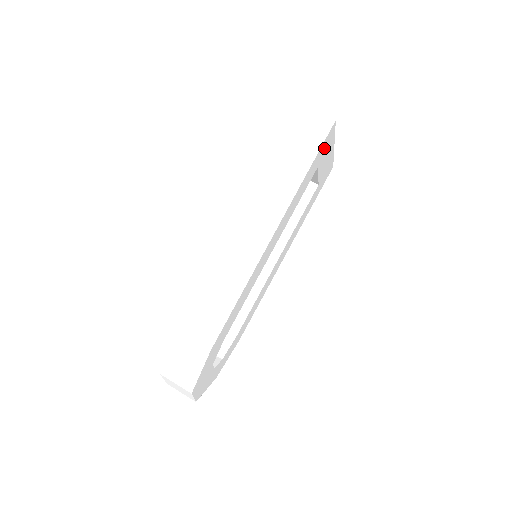
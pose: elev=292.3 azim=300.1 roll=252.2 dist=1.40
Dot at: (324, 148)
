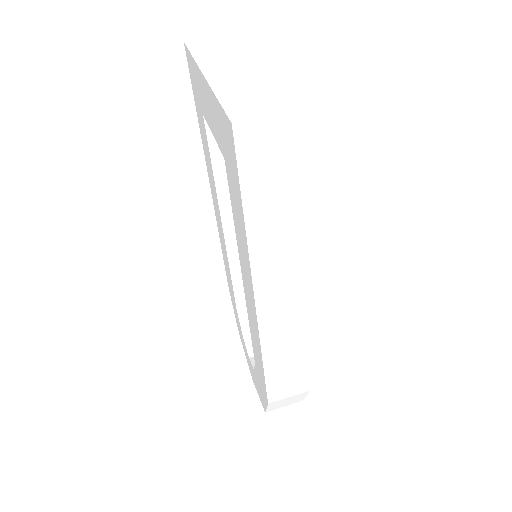
Dot at: occluded
